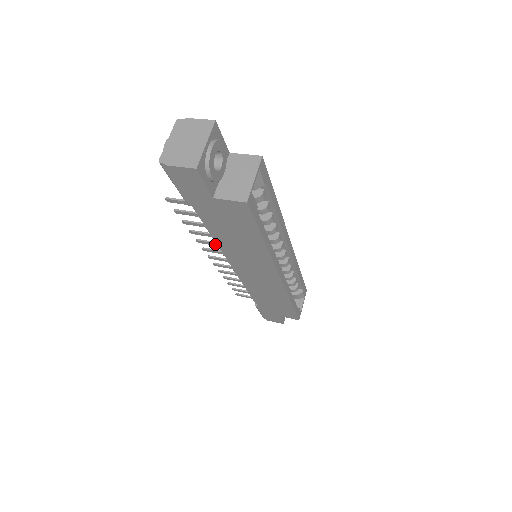
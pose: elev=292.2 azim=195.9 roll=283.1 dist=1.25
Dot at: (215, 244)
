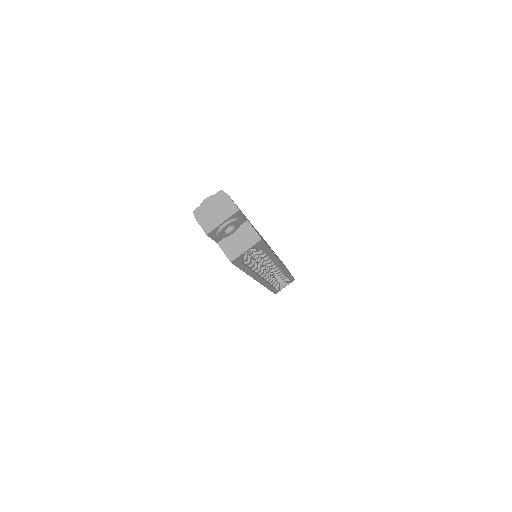
Dot at: occluded
